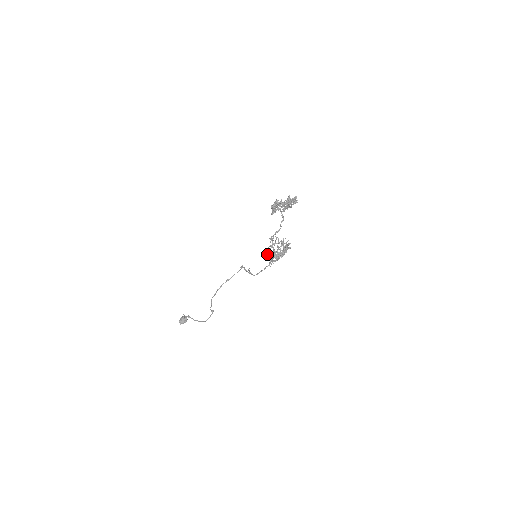
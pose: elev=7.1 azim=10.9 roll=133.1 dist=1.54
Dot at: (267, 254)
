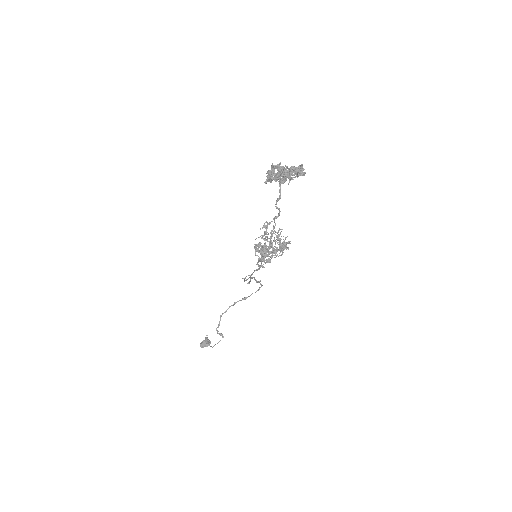
Dot at: occluded
